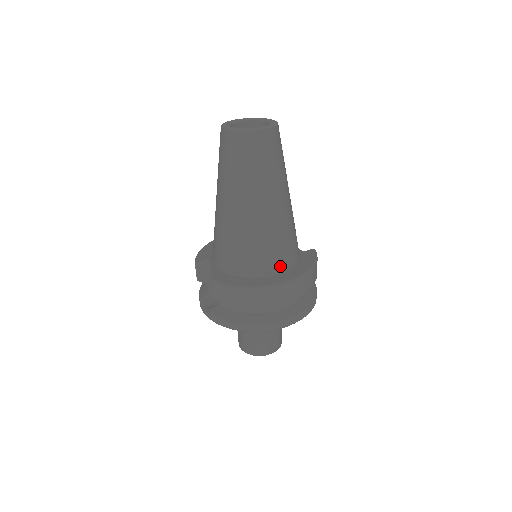
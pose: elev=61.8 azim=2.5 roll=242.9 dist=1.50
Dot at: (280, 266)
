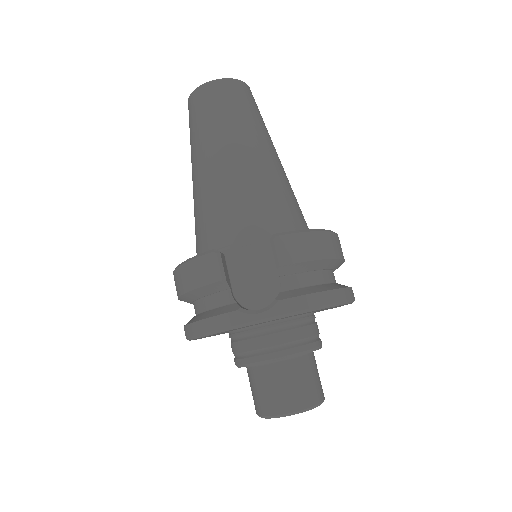
Dot at: occluded
